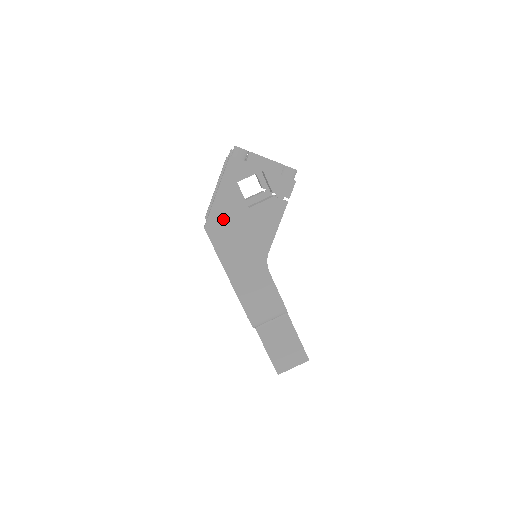
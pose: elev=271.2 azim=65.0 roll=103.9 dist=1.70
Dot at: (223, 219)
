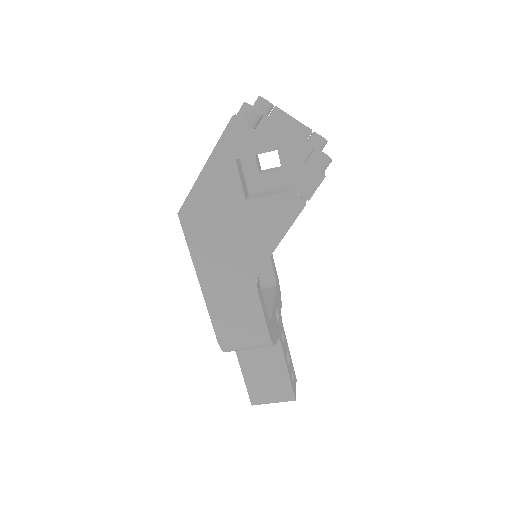
Dot at: (206, 207)
